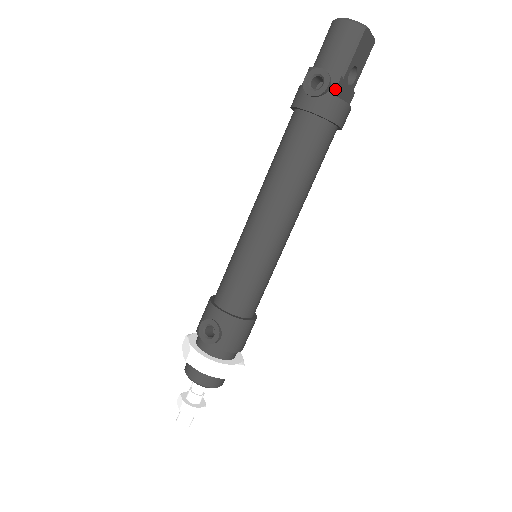
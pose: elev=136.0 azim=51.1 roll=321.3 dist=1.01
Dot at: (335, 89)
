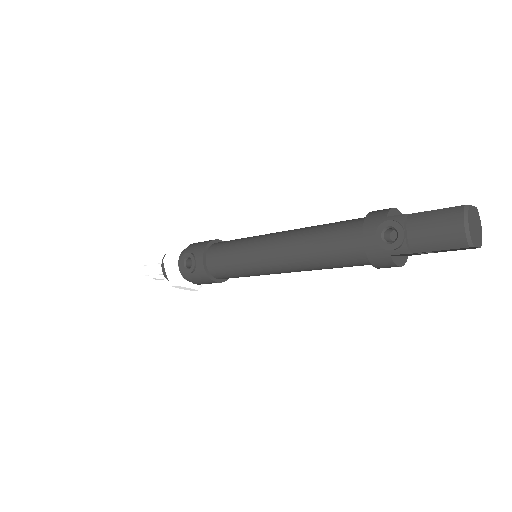
Dot at: (396, 254)
